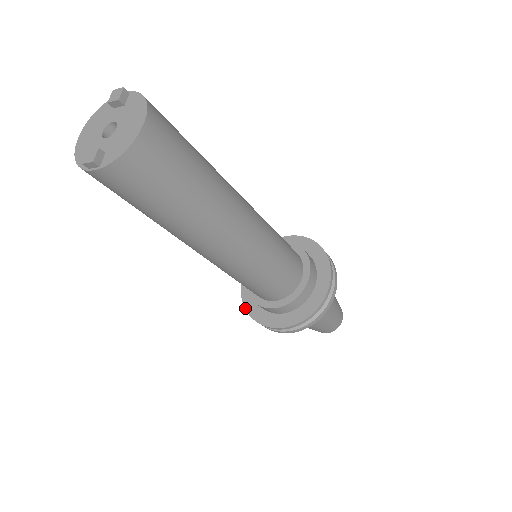
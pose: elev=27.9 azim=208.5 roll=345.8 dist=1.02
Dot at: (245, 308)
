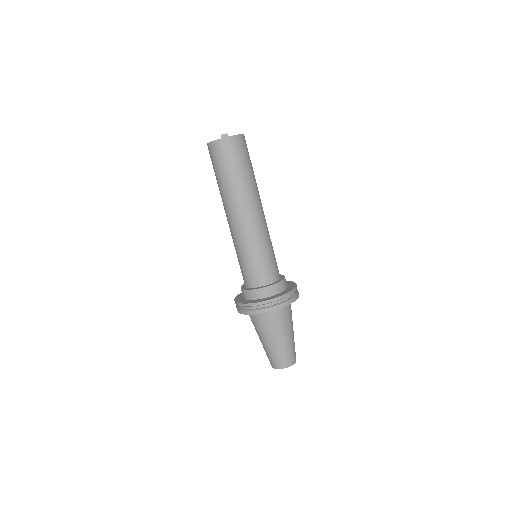
Dot at: (242, 303)
